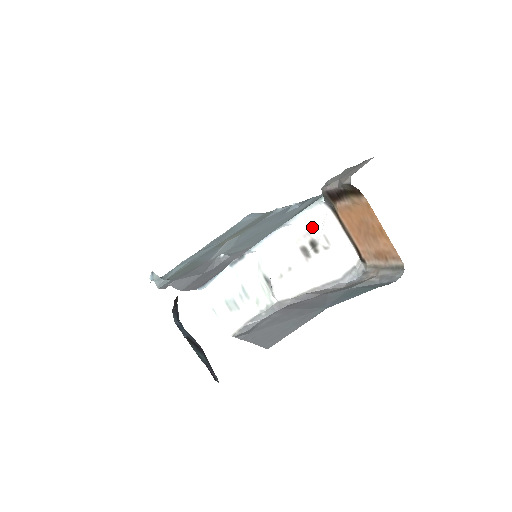
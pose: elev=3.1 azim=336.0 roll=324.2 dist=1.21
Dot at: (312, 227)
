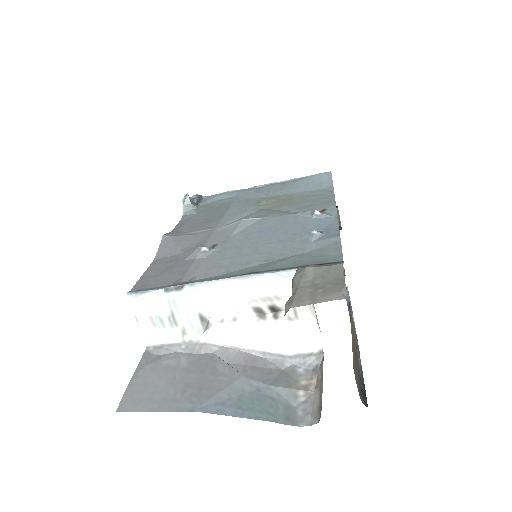
Dot at: (277, 295)
